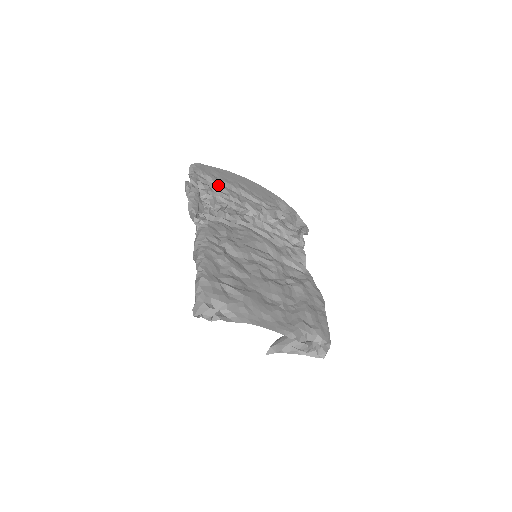
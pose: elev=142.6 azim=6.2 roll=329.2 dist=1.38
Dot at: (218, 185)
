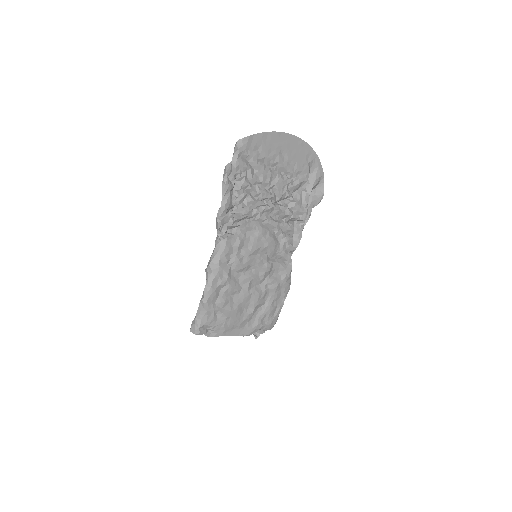
Dot at: (256, 167)
